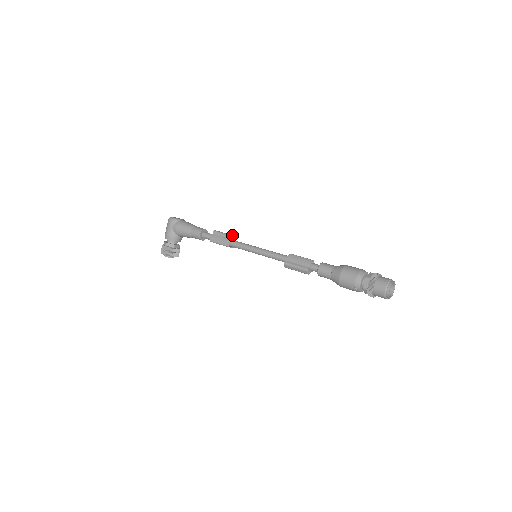
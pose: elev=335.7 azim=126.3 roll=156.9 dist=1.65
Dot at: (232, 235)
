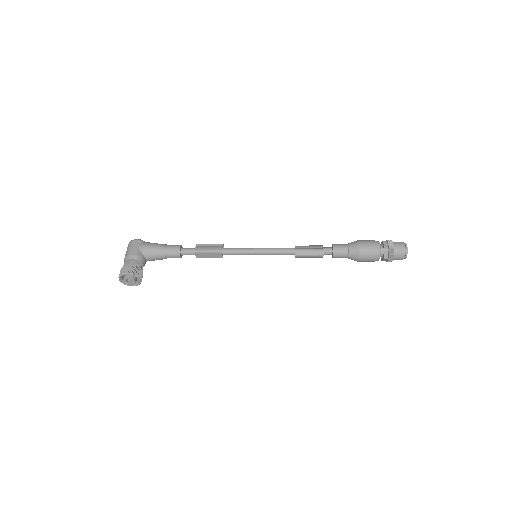
Dot at: occluded
